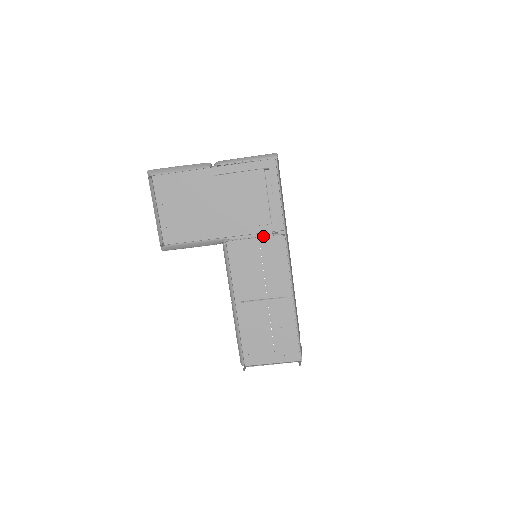
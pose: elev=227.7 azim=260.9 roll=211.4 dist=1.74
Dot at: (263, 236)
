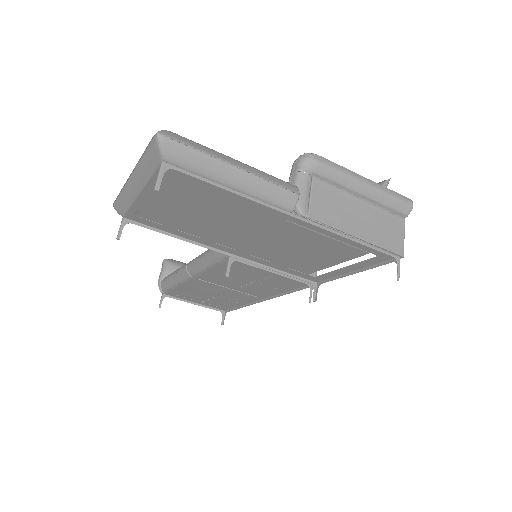
Dot at: (285, 273)
